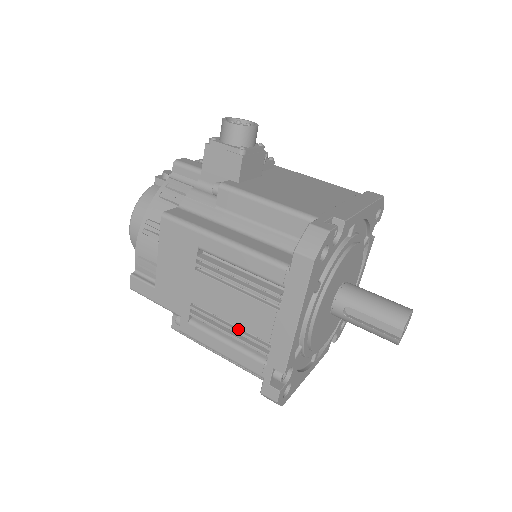
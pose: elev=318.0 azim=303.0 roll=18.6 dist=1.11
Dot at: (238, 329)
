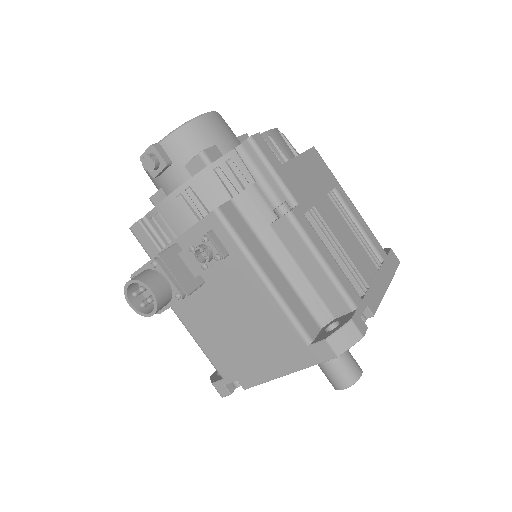
Dot at: occluded
